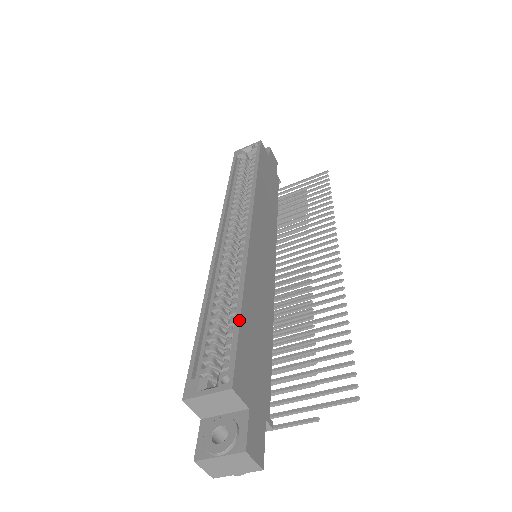
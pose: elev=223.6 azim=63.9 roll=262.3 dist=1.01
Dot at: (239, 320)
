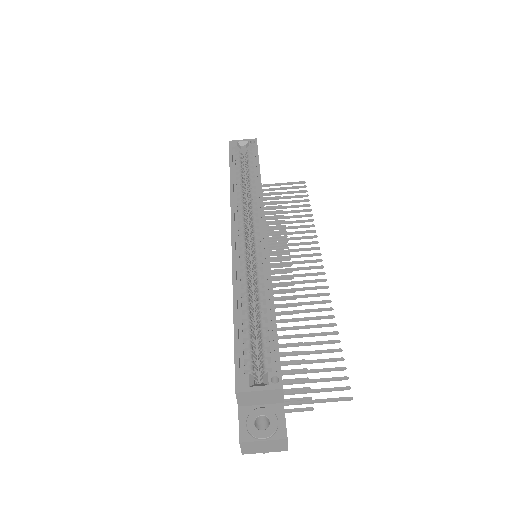
Dot at: (276, 327)
